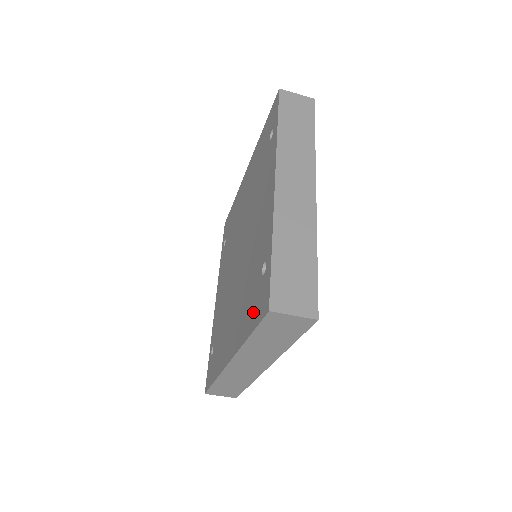
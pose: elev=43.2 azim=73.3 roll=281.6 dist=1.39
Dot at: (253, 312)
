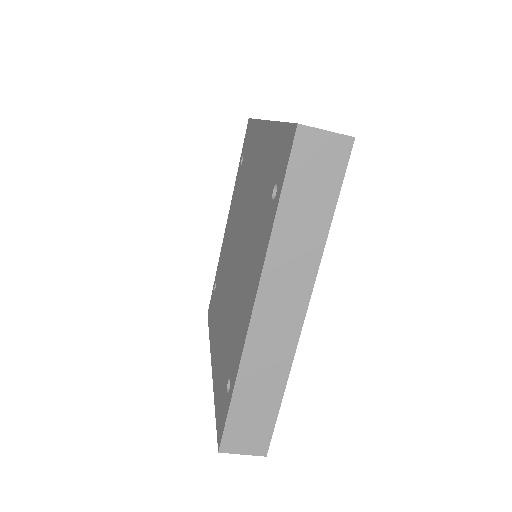
Dot at: (219, 398)
